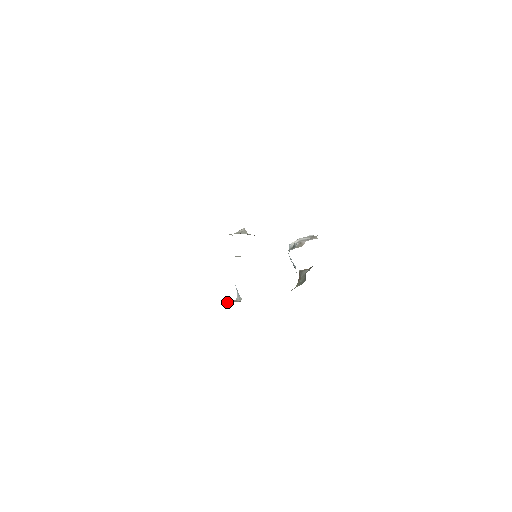
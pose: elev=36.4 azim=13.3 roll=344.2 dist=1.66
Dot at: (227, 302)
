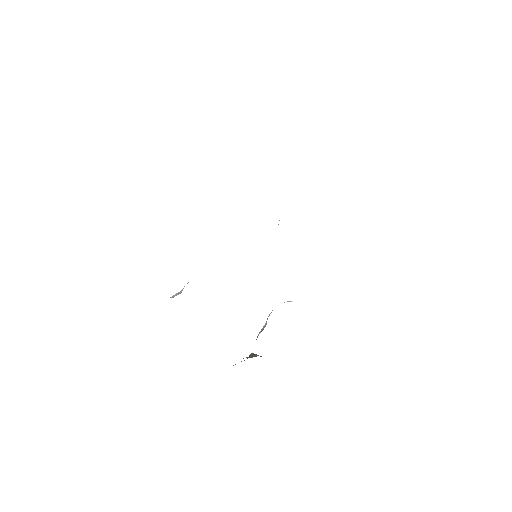
Dot at: occluded
